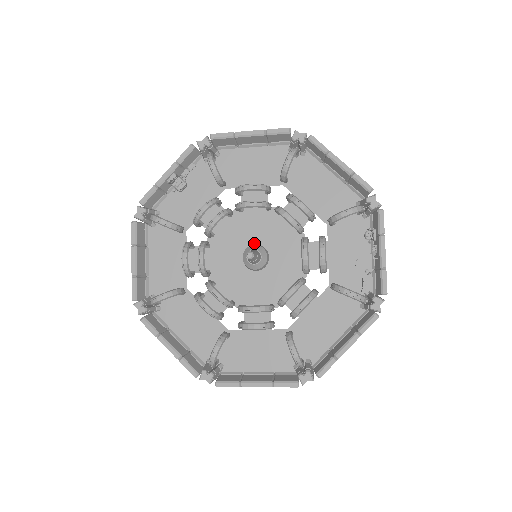
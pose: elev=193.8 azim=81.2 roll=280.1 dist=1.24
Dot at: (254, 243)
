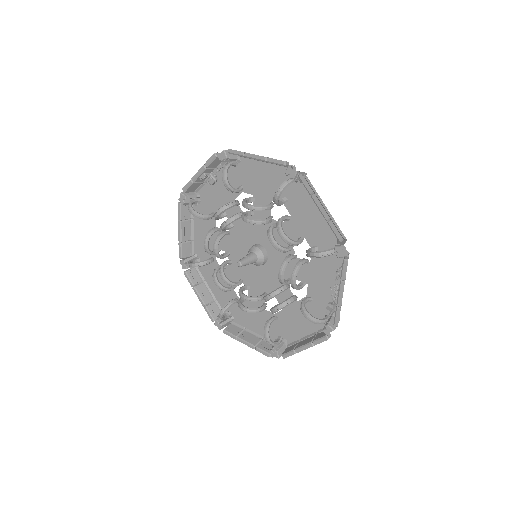
Dot at: (259, 243)
